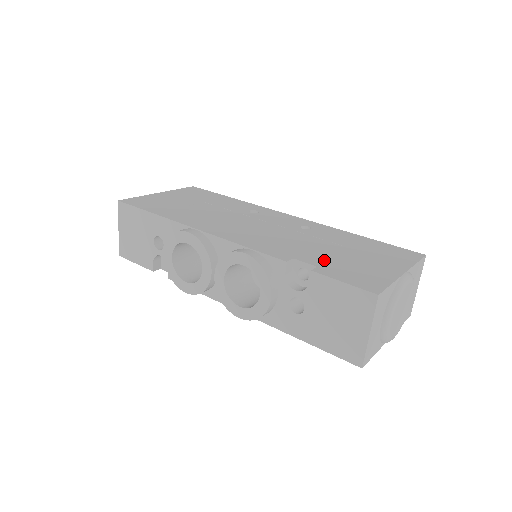
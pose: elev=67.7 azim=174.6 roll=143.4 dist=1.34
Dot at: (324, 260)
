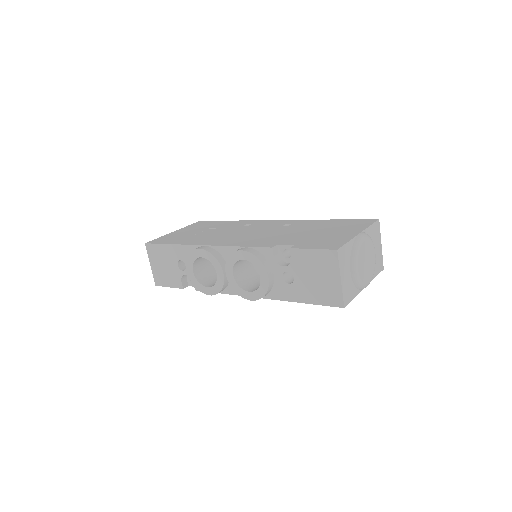
Dot at: (300, 240)
